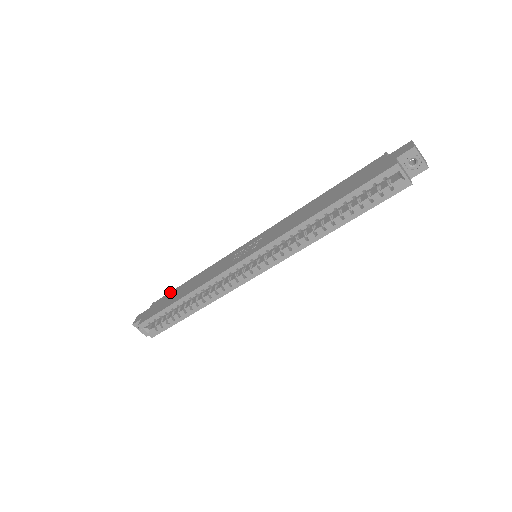
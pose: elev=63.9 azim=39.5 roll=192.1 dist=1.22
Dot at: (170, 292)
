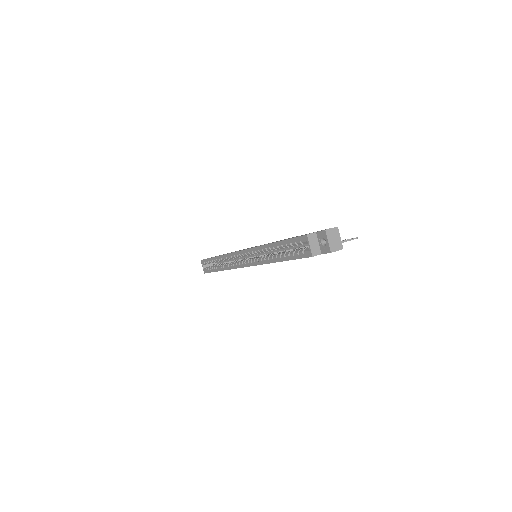
Dot at: occluded
